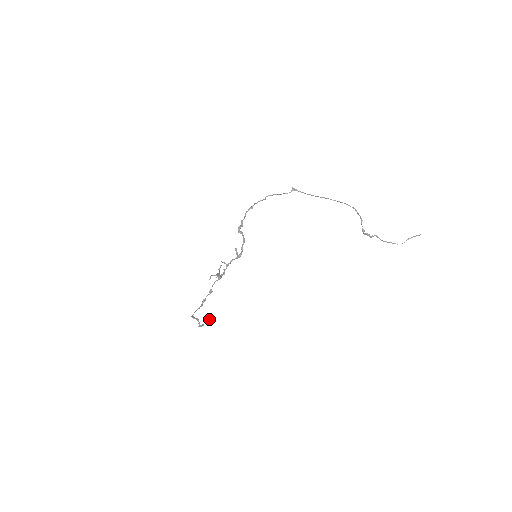
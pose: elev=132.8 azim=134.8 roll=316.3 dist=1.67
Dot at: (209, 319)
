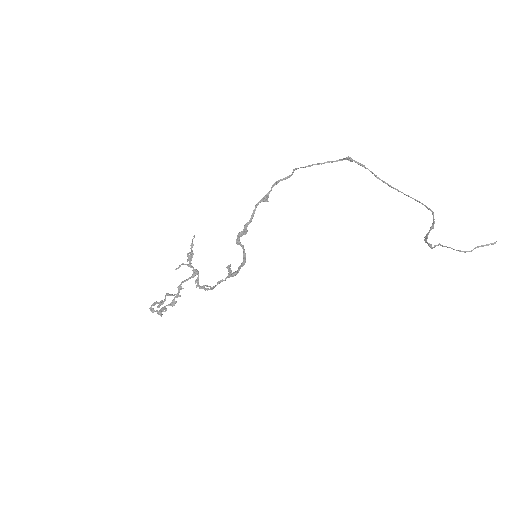
Dot at: (173, 300)
